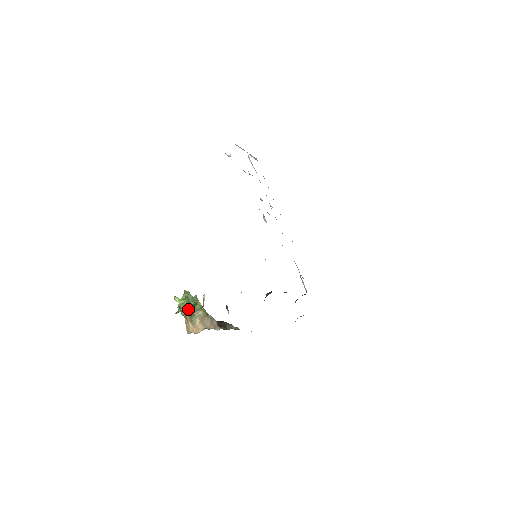
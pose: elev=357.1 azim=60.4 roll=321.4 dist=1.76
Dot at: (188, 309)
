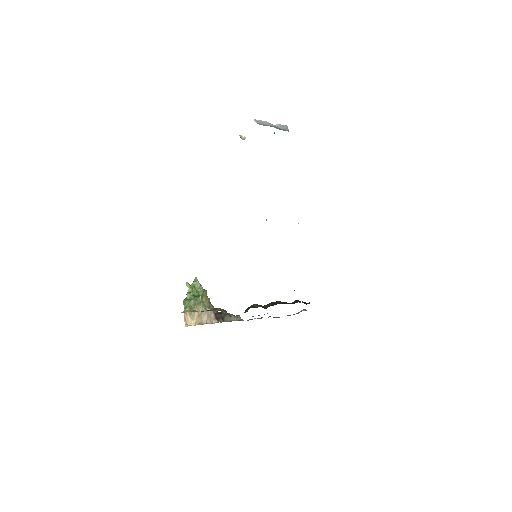
Dot at: (190, 302)
